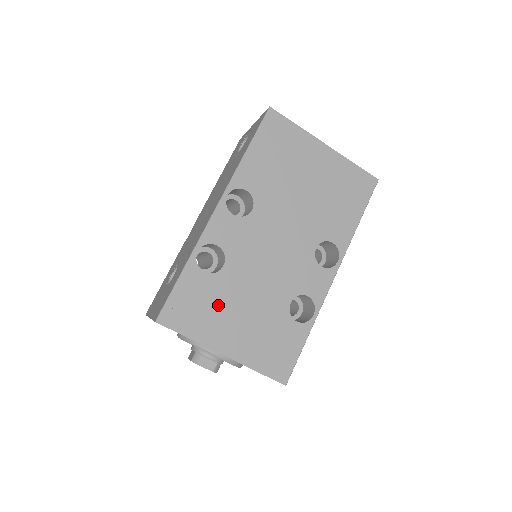
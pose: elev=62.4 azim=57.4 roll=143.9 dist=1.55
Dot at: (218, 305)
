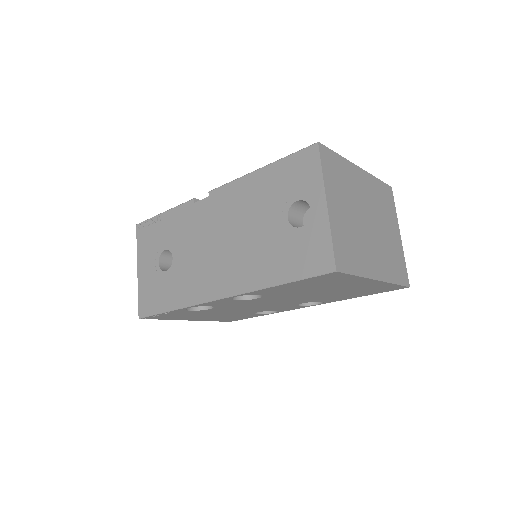
Dot at: (195, 315)
